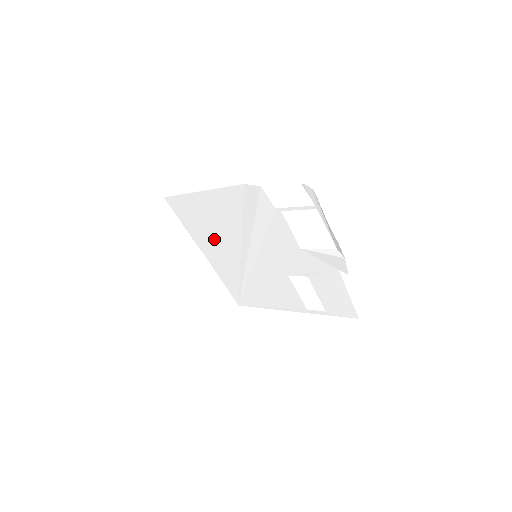
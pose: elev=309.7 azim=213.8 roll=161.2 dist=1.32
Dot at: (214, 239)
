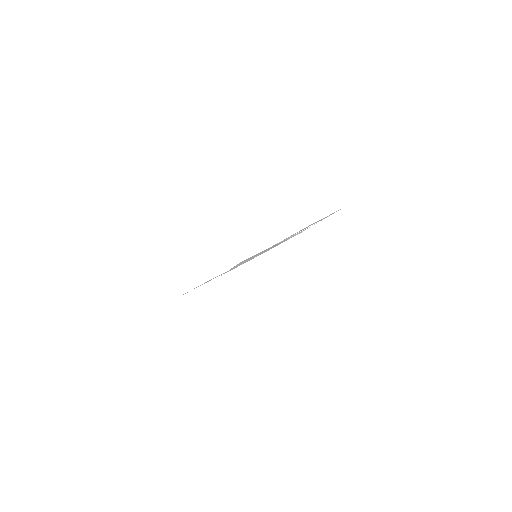
Dot at: occluded
